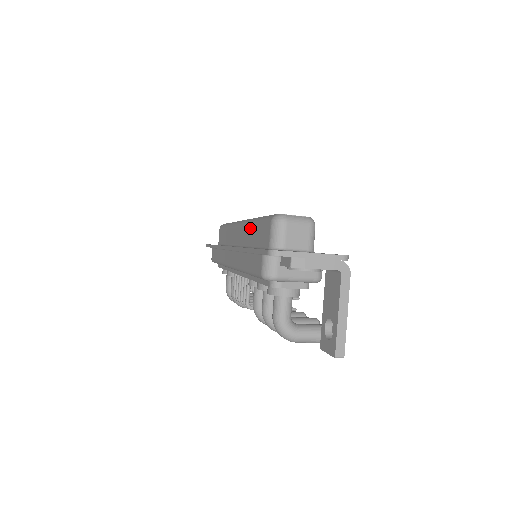
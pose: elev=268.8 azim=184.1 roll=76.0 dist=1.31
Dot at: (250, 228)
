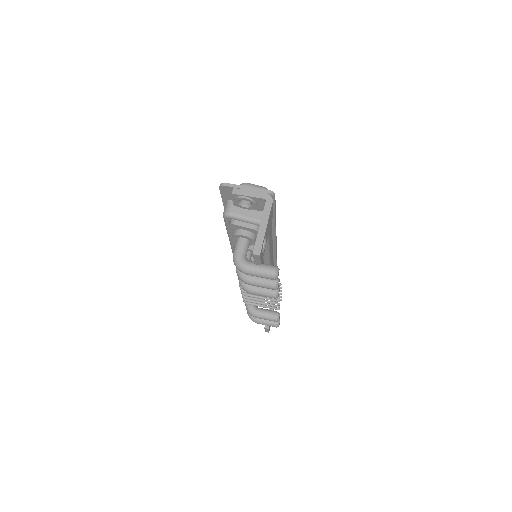
Dot at: occluded
